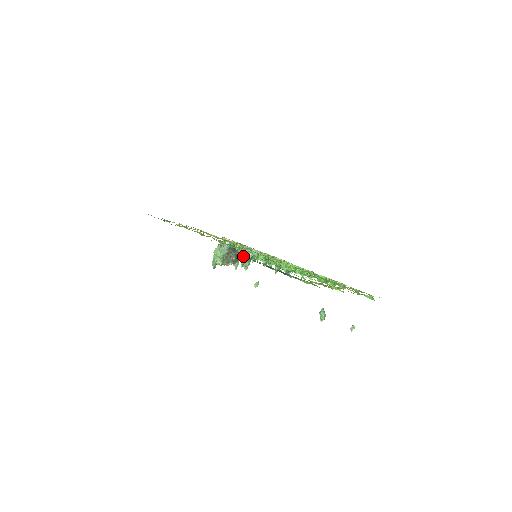
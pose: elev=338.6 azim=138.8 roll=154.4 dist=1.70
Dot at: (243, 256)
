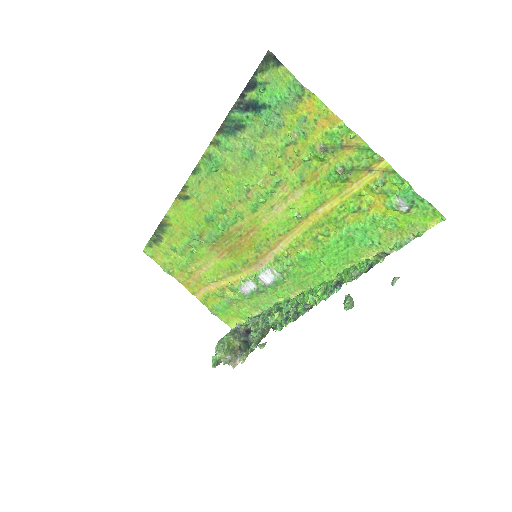
Dot at: (216, 140)
